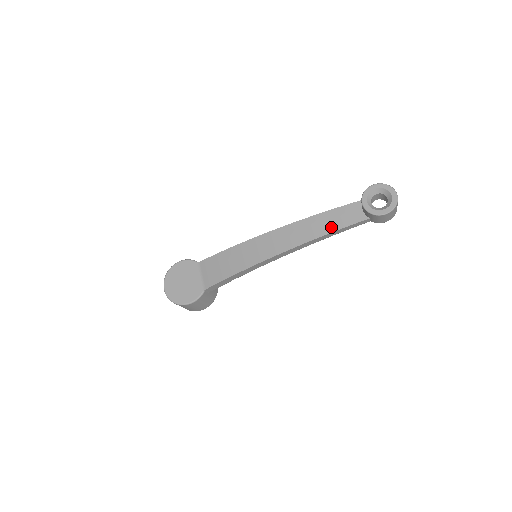
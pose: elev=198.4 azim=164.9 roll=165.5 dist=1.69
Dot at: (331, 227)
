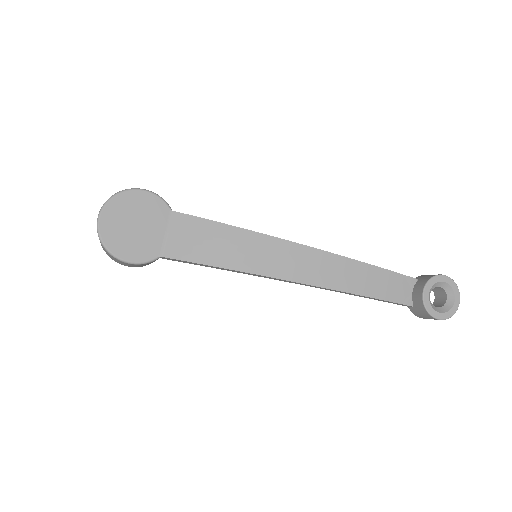
Dot at: (372, 290)
